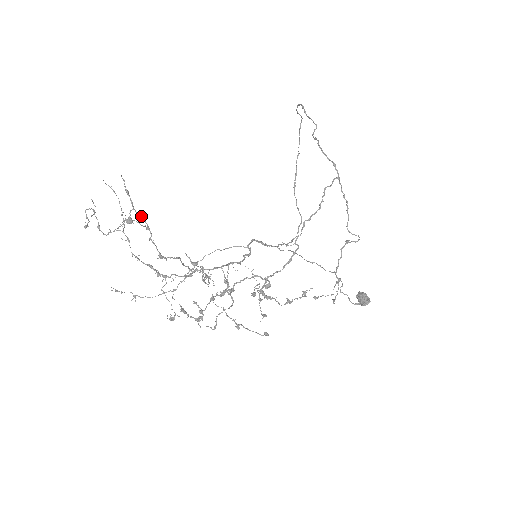
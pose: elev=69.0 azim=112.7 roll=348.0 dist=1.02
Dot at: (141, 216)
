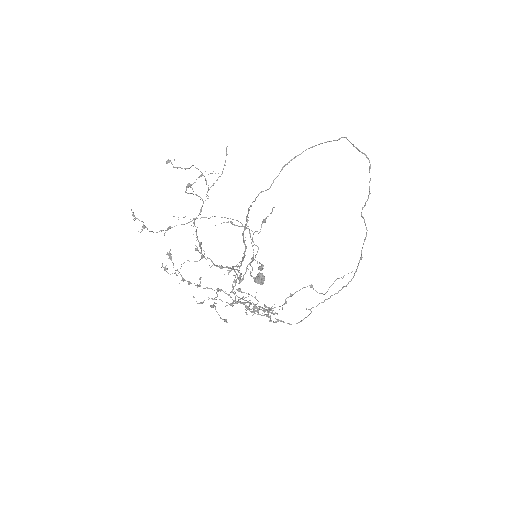
Dot at: occluded
